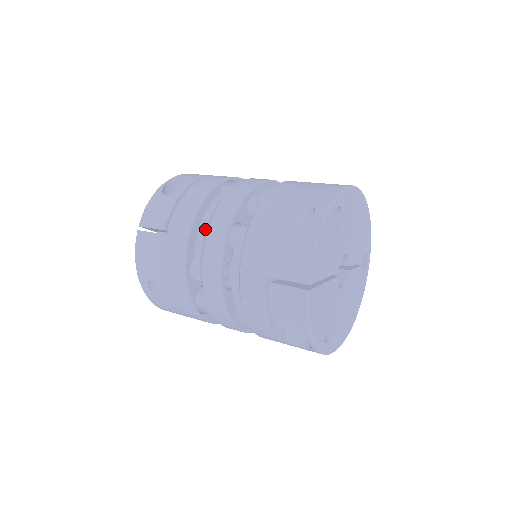
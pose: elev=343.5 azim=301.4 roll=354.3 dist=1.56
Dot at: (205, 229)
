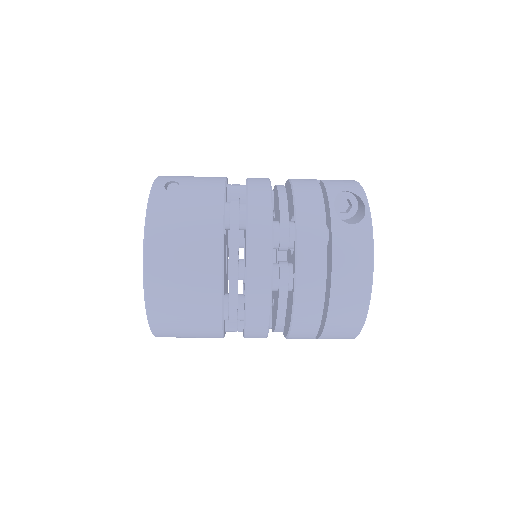
Dot at: occluded
